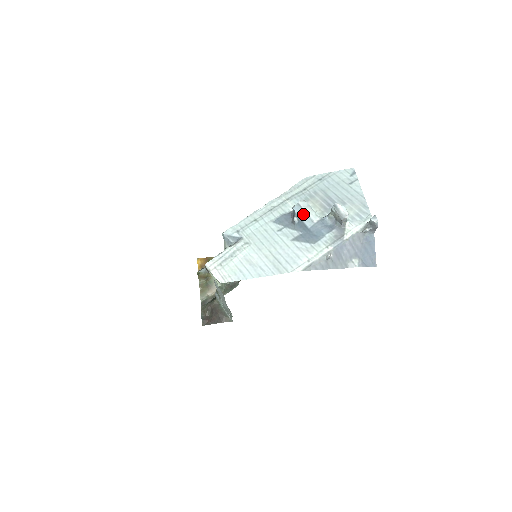
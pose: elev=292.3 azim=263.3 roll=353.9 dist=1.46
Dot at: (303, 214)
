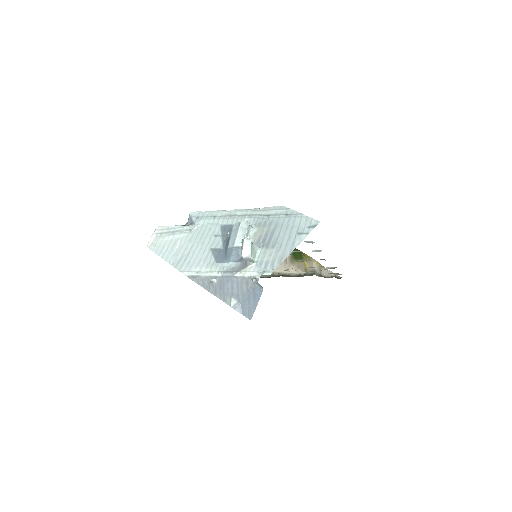
Dot at: (235, 233)
